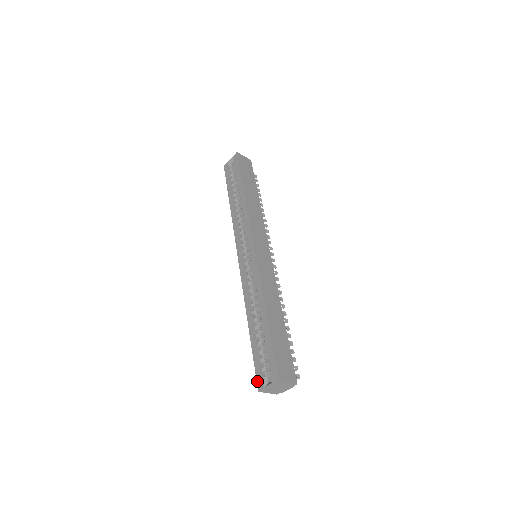
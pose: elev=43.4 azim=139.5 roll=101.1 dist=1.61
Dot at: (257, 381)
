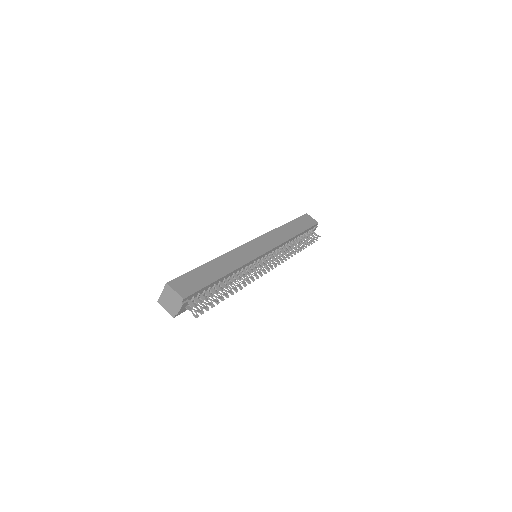
Dot at: occluded
